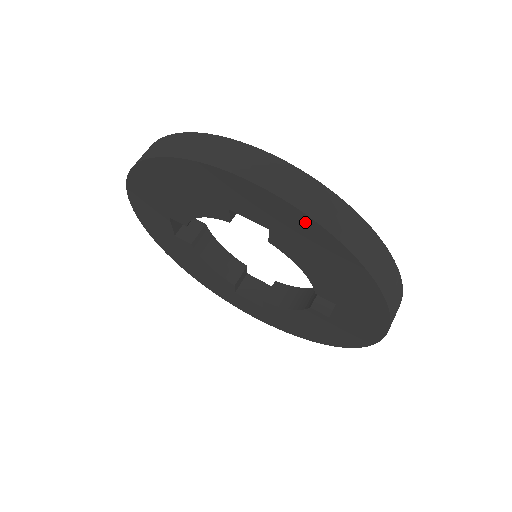
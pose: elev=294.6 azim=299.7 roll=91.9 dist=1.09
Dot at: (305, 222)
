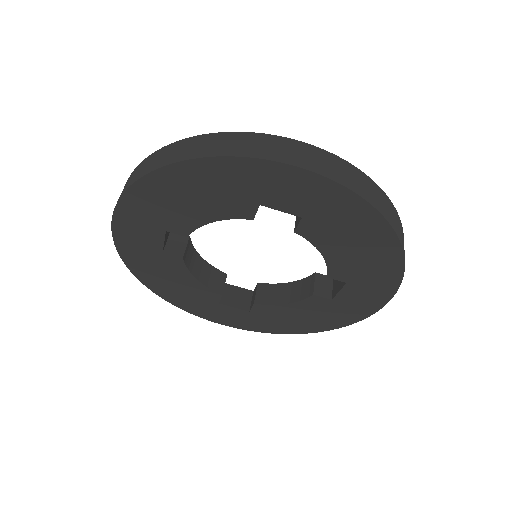
Dot at: (350, 201)
